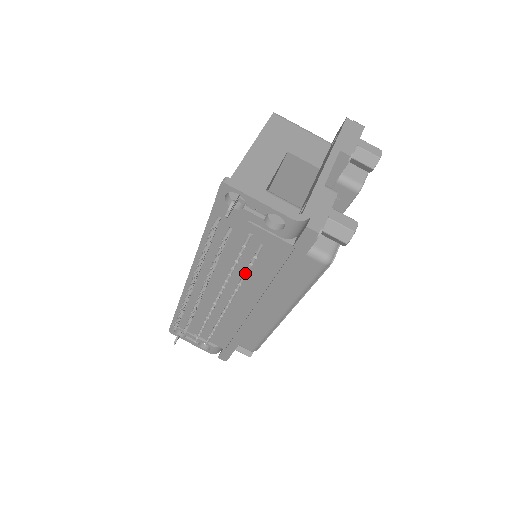
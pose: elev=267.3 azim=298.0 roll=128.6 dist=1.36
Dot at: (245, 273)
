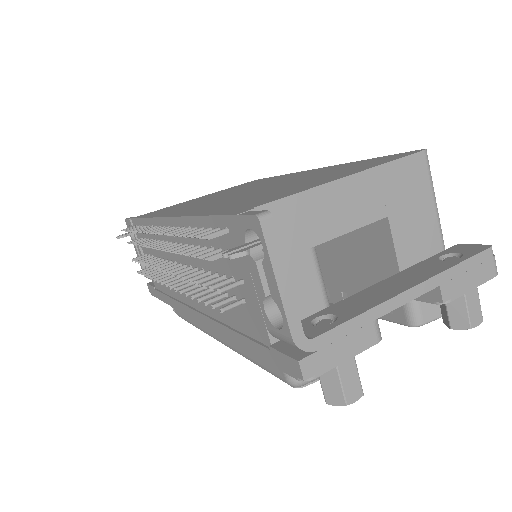
Dot at: (206, 296)
